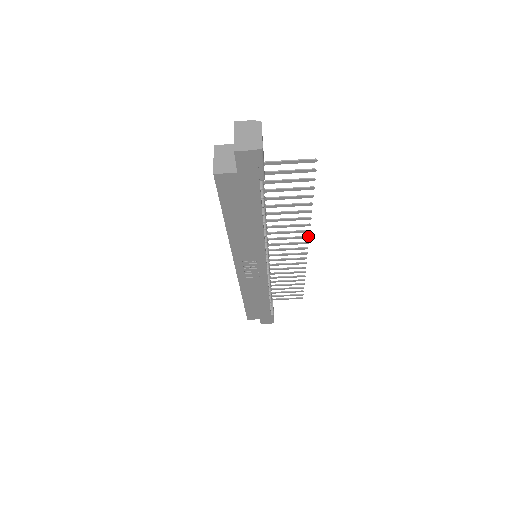
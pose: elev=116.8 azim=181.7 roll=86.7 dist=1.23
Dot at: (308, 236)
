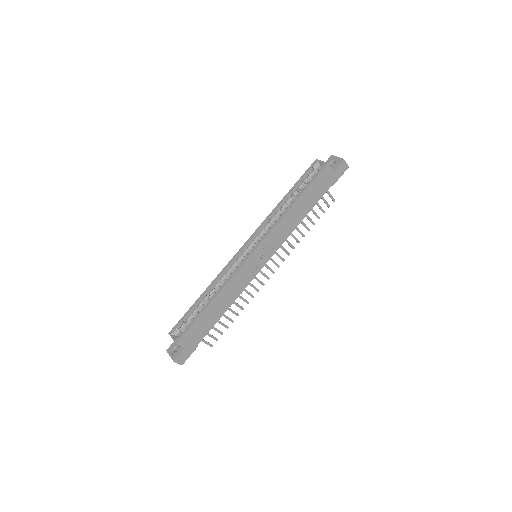
Dot at: occluded
